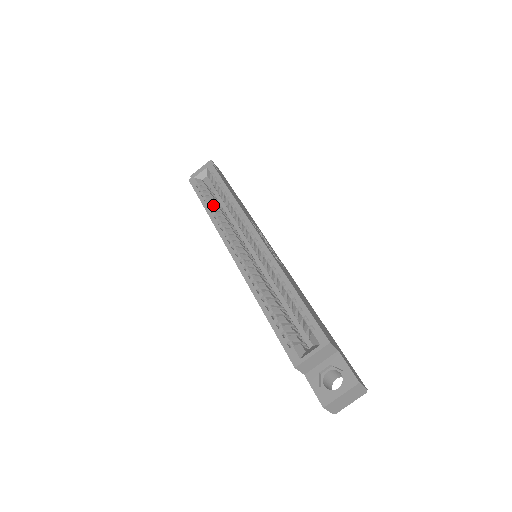
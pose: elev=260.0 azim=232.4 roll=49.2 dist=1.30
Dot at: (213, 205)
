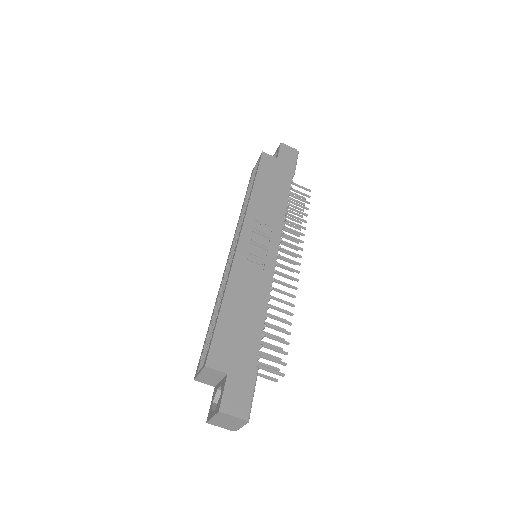
Dot at: occluded
